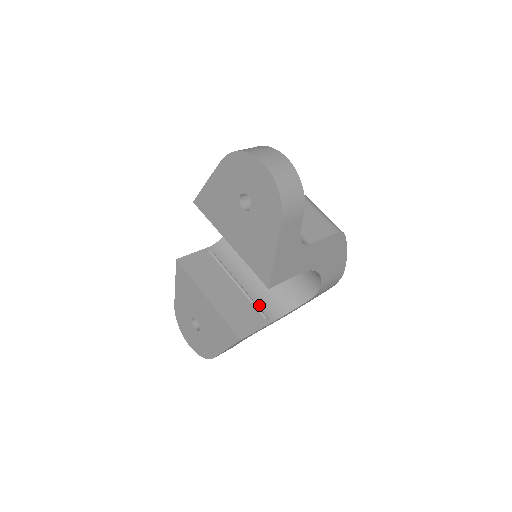
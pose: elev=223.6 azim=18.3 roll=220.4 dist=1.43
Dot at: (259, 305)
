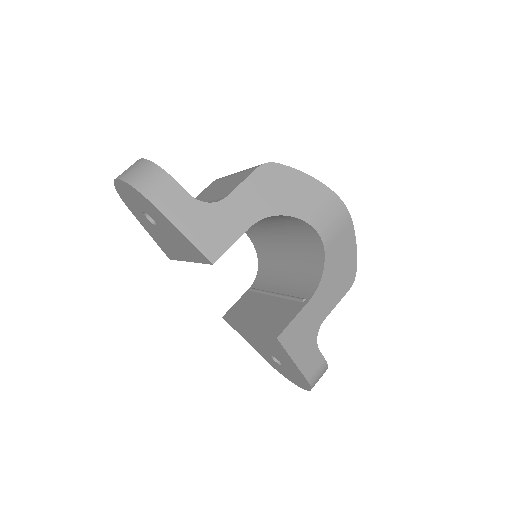
Dot at: (296, 295)
